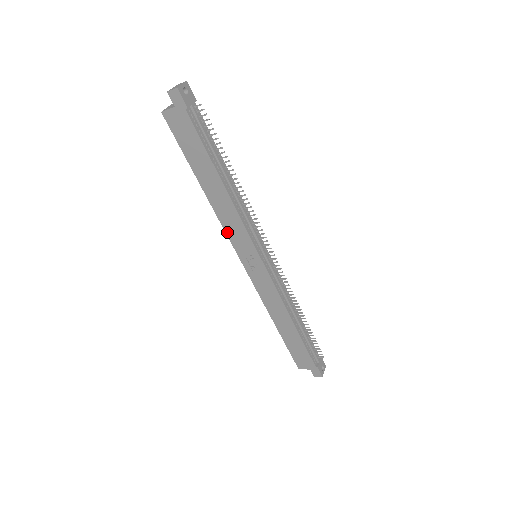
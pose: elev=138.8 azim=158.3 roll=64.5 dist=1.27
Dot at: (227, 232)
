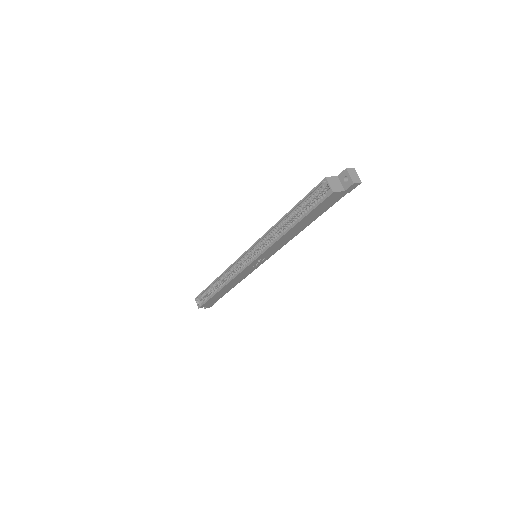
Dot at: (267, 251)
